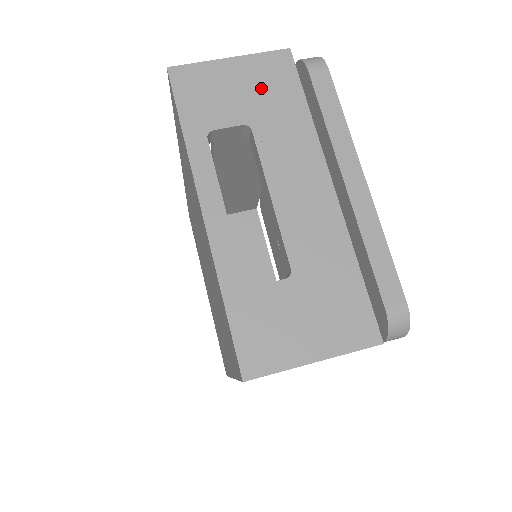
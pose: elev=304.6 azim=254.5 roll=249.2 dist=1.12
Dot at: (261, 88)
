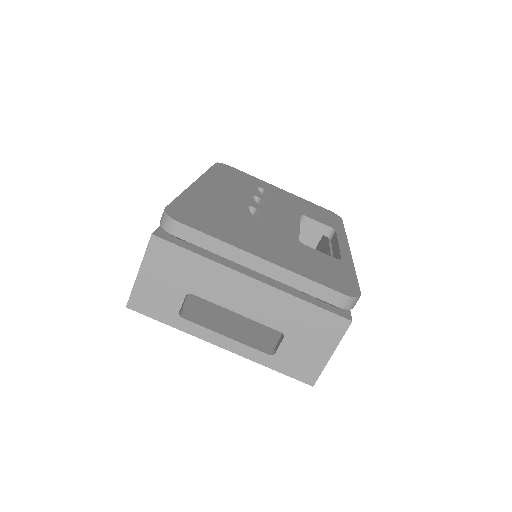
Dot at: (169, 270)
